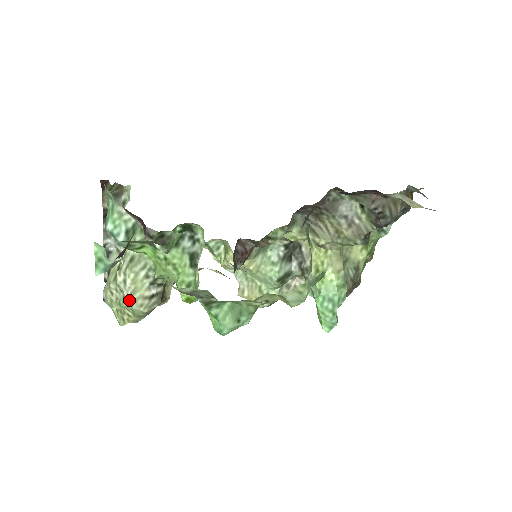
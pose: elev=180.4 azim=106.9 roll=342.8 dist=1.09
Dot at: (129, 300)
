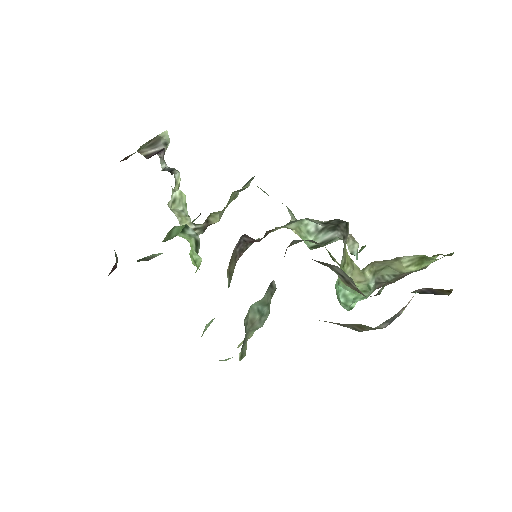
Dot at: (180, 225)
